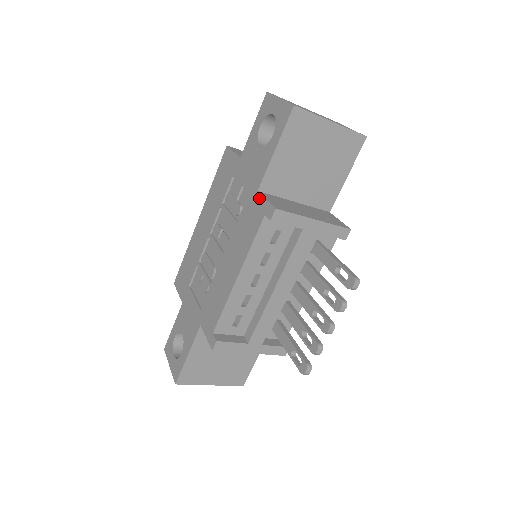
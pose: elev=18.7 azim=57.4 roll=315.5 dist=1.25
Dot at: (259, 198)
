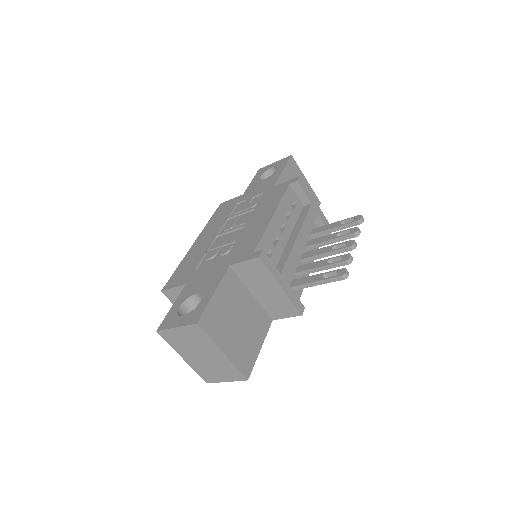
Dot at: (278, 185)
